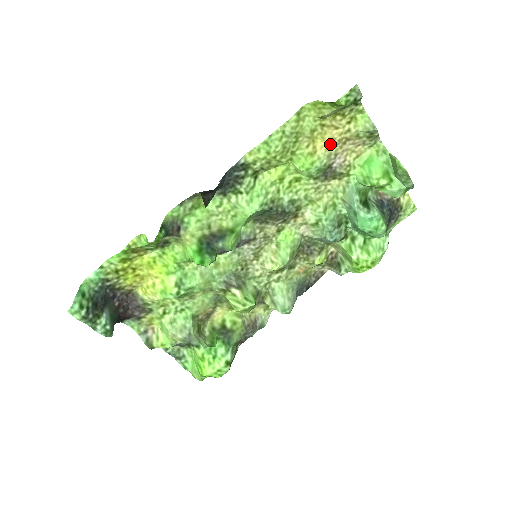
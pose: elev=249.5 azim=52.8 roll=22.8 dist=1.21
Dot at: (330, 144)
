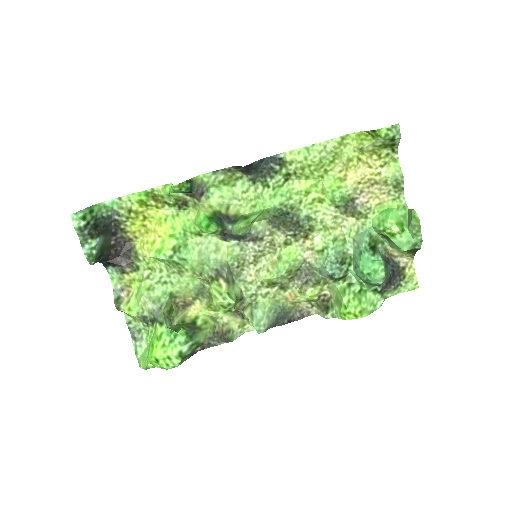
Dot at: (360, 179)
